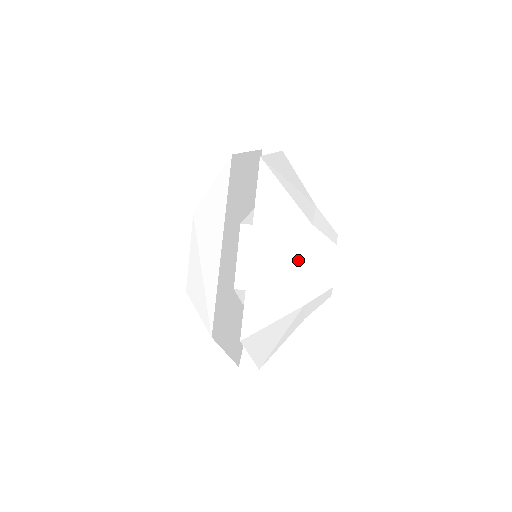
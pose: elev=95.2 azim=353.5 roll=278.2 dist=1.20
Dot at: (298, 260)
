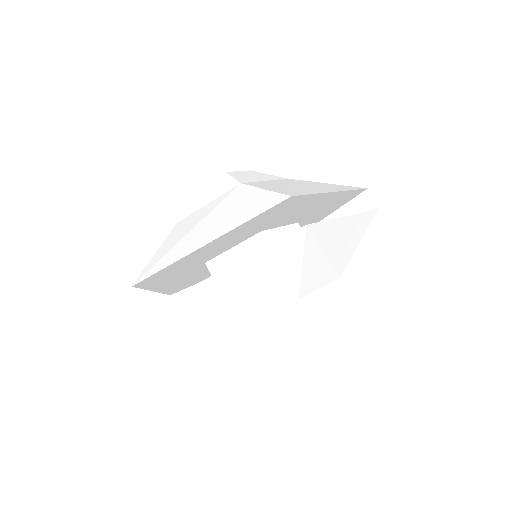
Dot at: (256, 308)
